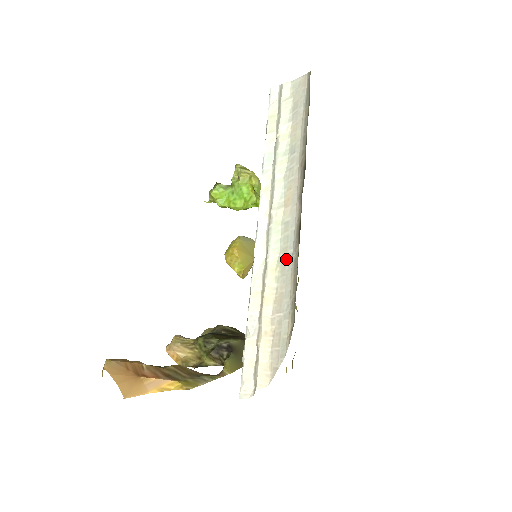
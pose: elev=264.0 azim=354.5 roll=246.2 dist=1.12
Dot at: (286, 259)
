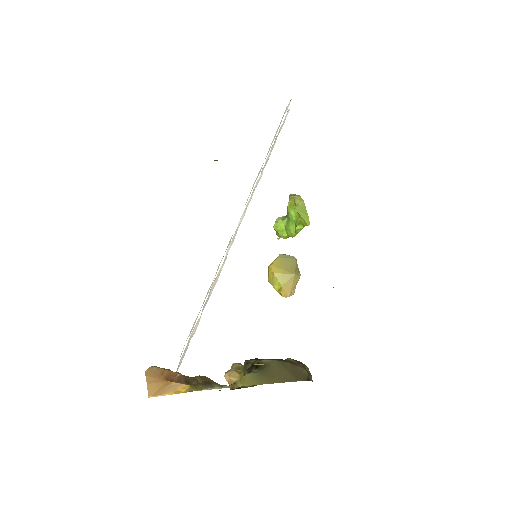
Dot at: occluded
